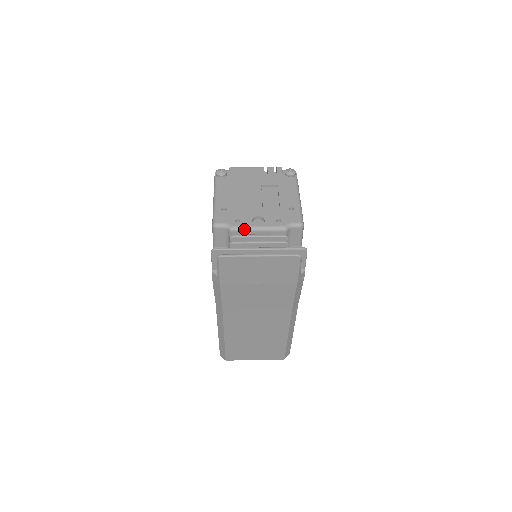
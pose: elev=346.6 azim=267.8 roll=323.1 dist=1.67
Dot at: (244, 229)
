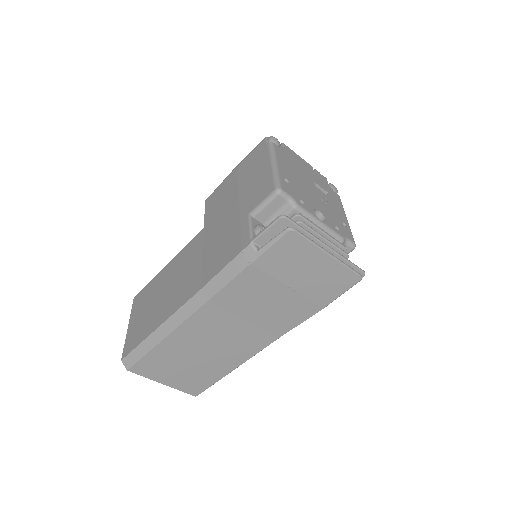
Dot at: (308, 215)
